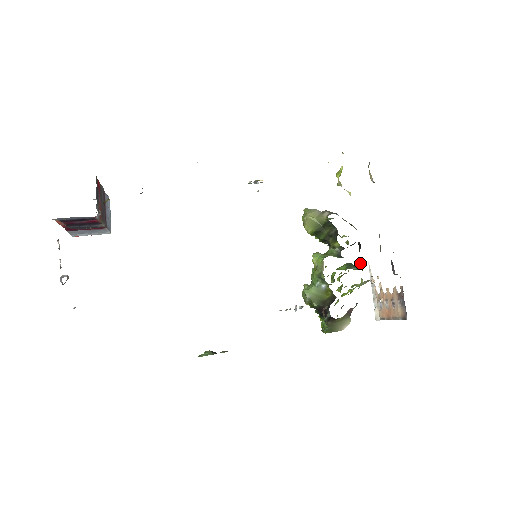
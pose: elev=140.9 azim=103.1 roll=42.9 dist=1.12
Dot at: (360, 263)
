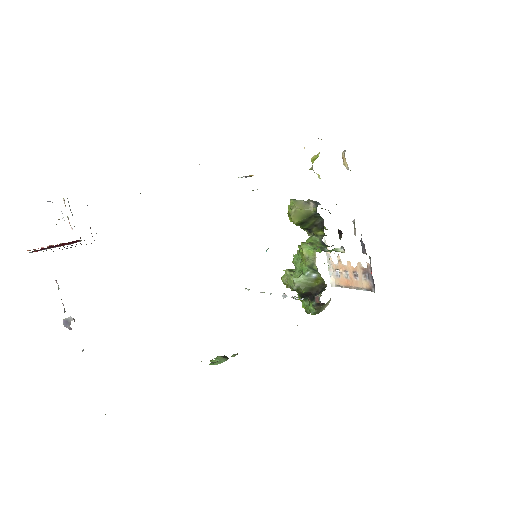
Dot at: (339, 248)
